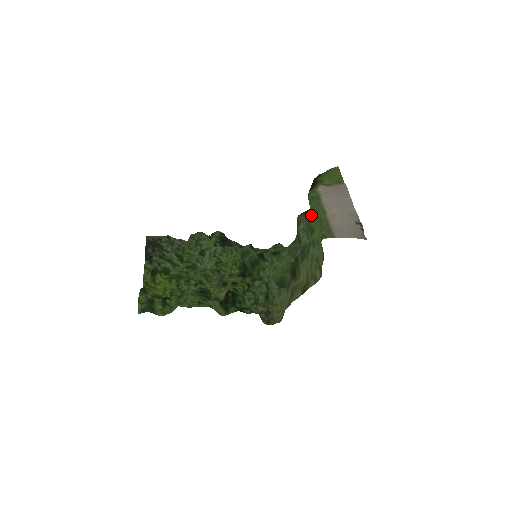
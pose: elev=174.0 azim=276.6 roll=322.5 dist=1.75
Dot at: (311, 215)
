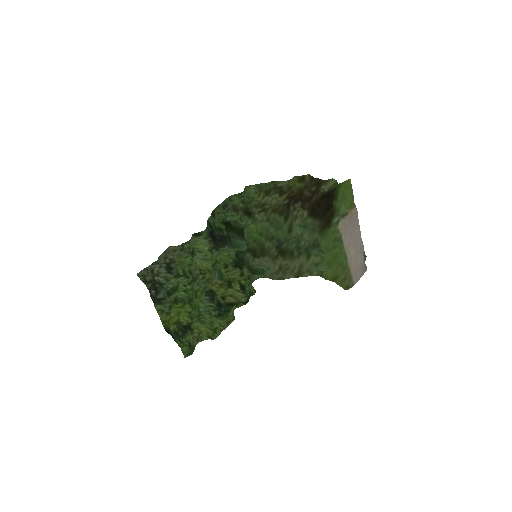
Dot at: (330, 252)
